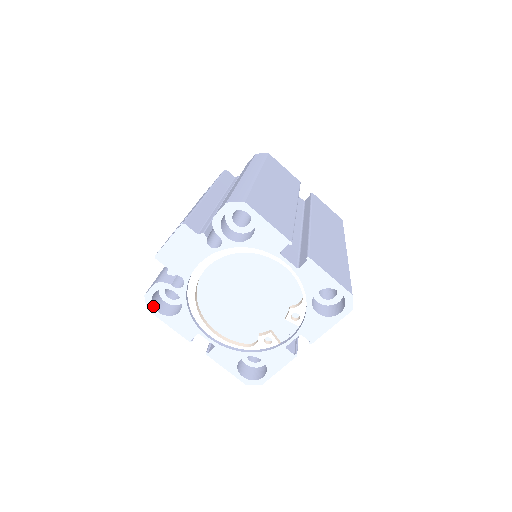
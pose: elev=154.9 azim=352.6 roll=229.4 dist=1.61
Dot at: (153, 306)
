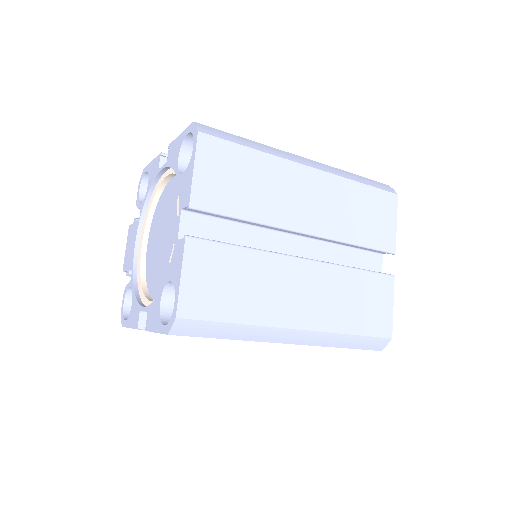
Dot at: (124, 318)
